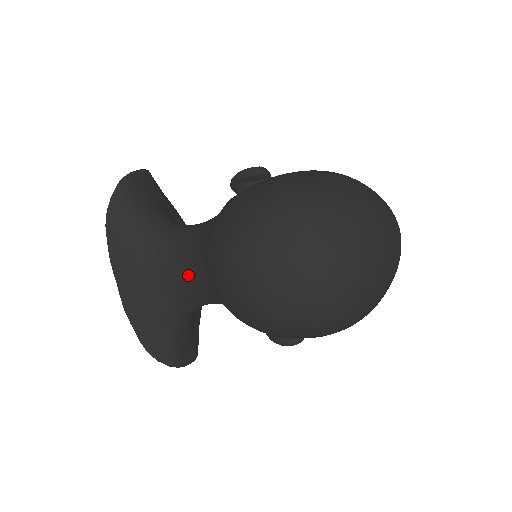
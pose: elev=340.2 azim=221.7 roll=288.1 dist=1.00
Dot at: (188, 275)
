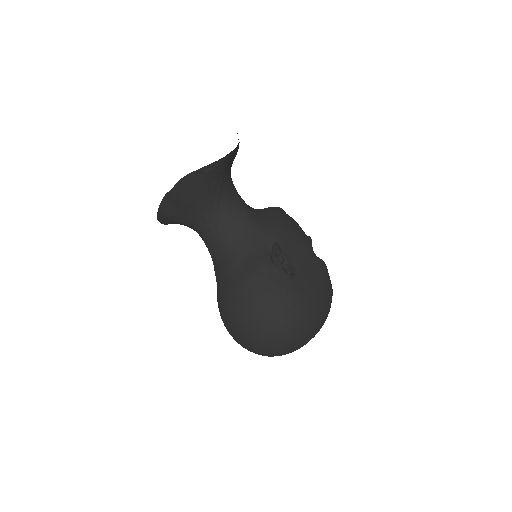
Dot at: (211, 249)
